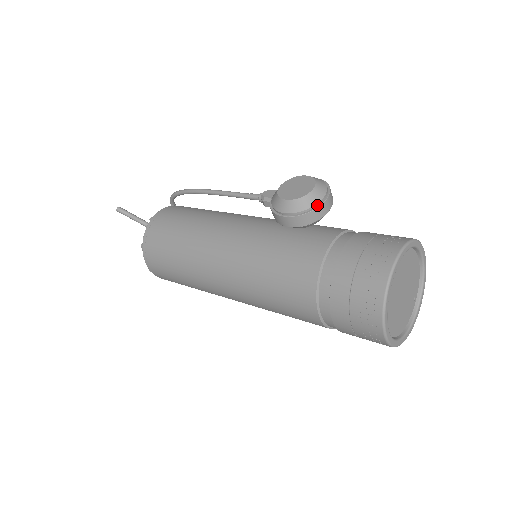
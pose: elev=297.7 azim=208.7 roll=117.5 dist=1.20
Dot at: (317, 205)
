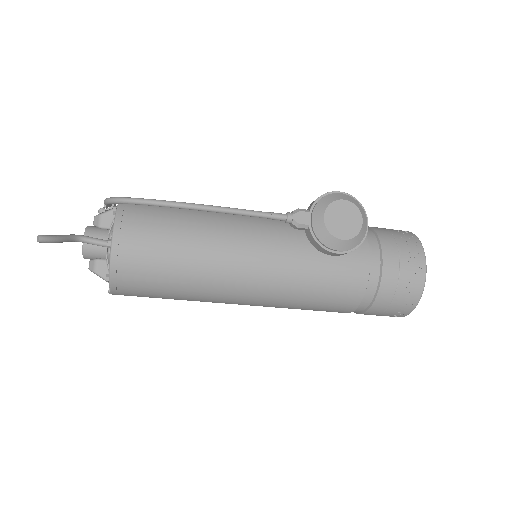
Dot at: (364, 236)
